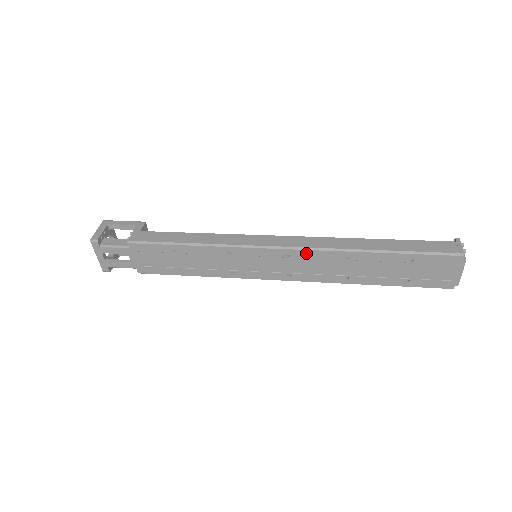
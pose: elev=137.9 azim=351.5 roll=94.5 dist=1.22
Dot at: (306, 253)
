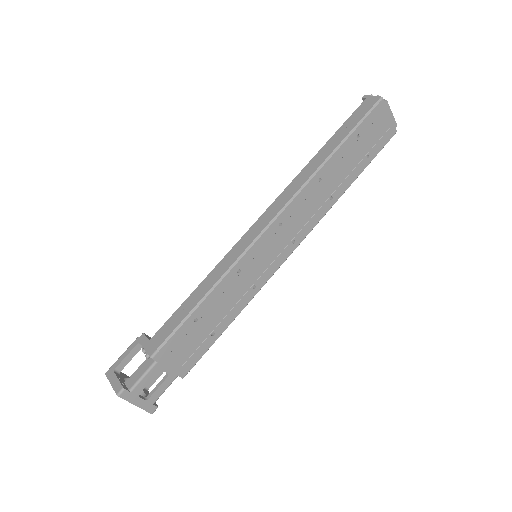
Dot at: (290, 208)
